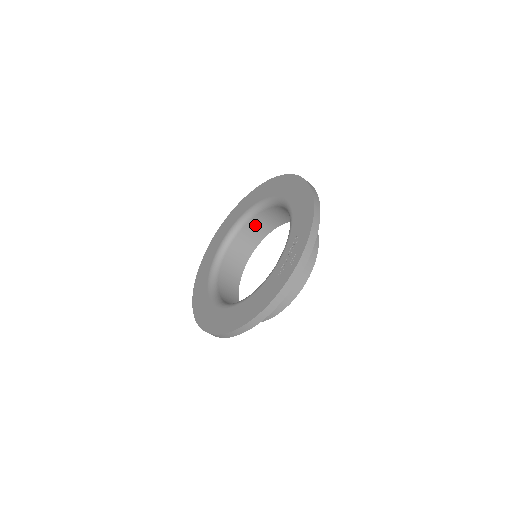
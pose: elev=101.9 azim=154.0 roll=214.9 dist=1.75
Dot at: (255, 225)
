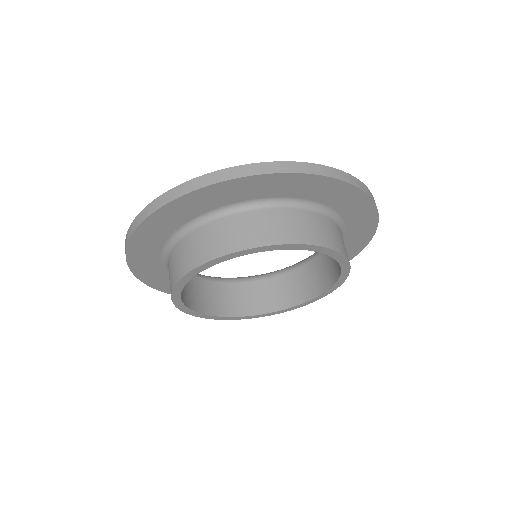
Dot at: (298, 280)
